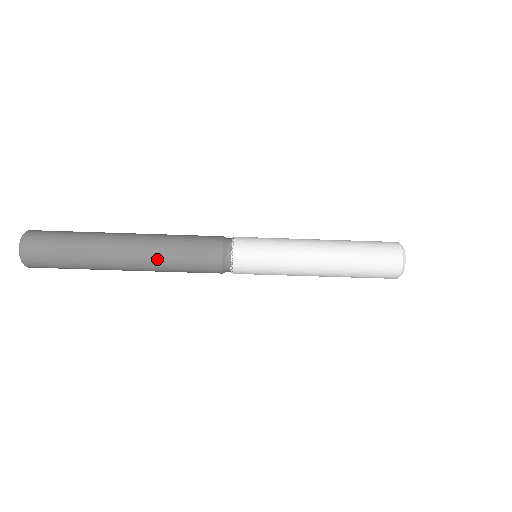
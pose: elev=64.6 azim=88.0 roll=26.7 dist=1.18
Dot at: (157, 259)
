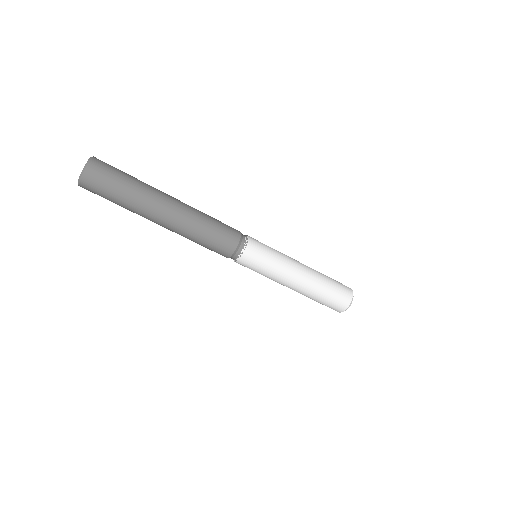
Dot at: (194, 216)
